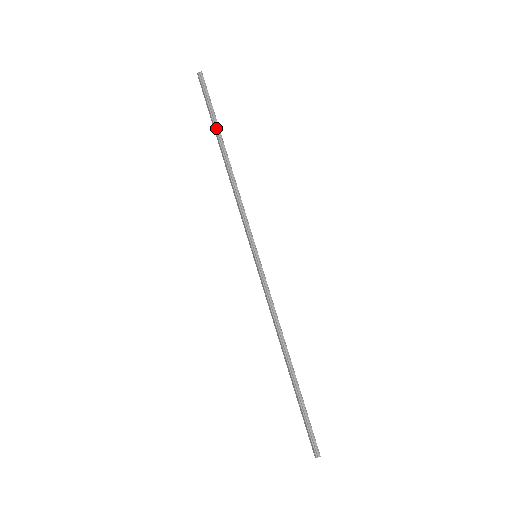
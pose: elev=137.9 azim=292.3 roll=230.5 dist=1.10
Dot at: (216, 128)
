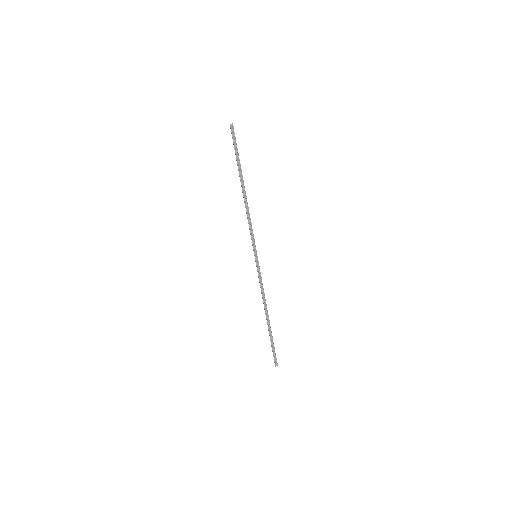
Dot at: (239, 168)
